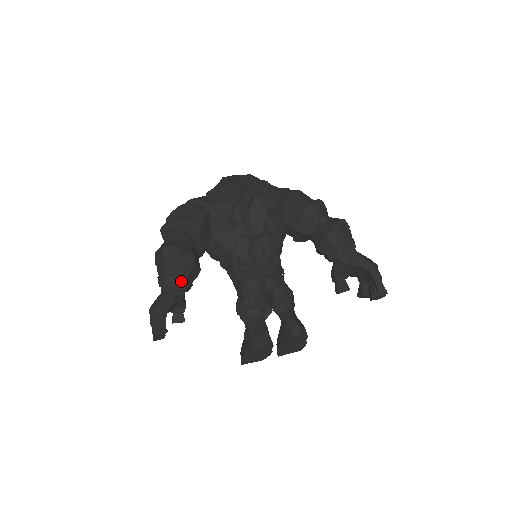
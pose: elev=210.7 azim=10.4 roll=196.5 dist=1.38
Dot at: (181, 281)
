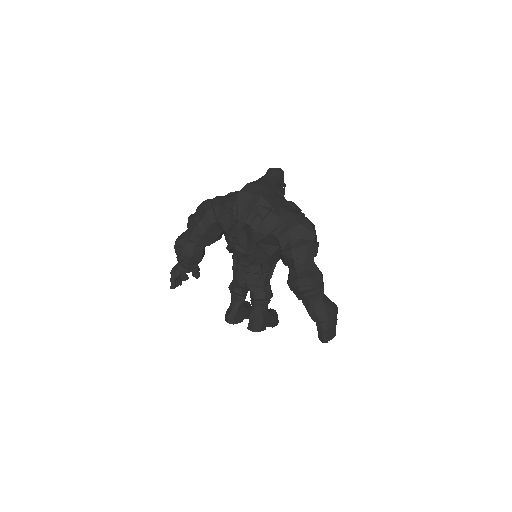
Dot at: (185, 265)
